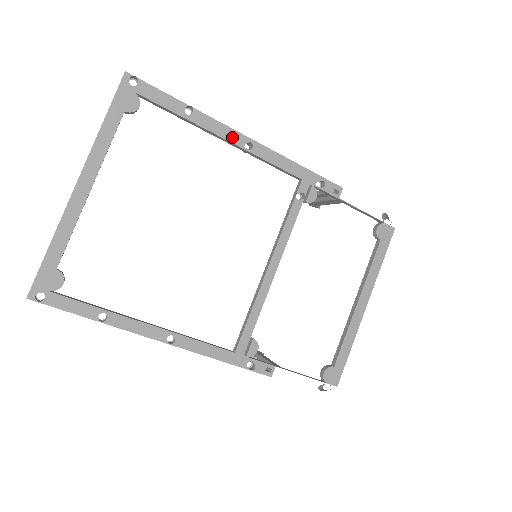
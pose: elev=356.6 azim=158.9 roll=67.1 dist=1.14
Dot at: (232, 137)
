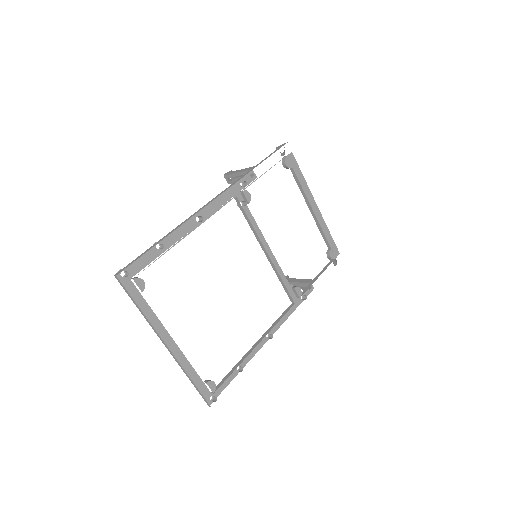
Dot at: (187, 226)
